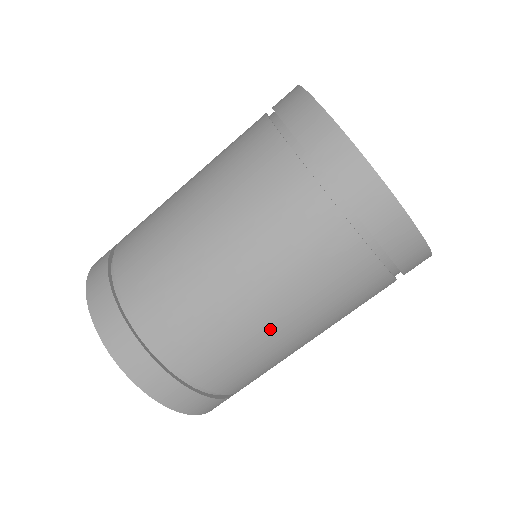
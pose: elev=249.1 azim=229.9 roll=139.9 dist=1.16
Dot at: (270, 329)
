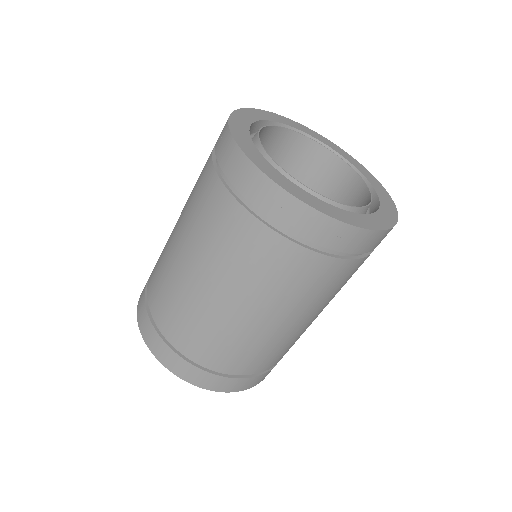
Dot at: (268, 327)
